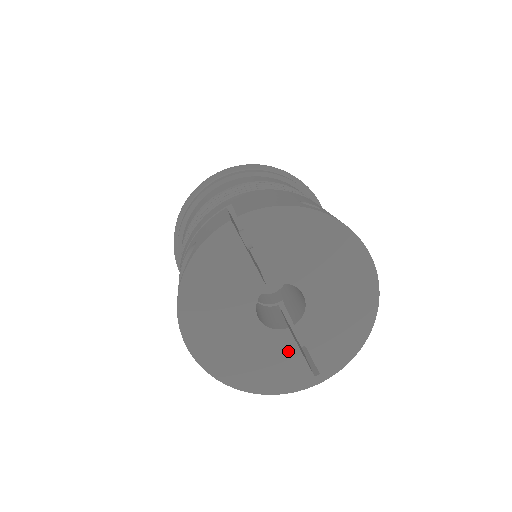
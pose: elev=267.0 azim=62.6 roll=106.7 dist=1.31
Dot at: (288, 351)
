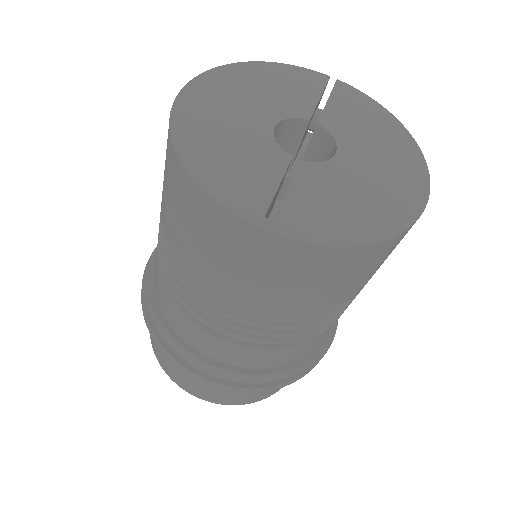
Dot at: (268, 170)
